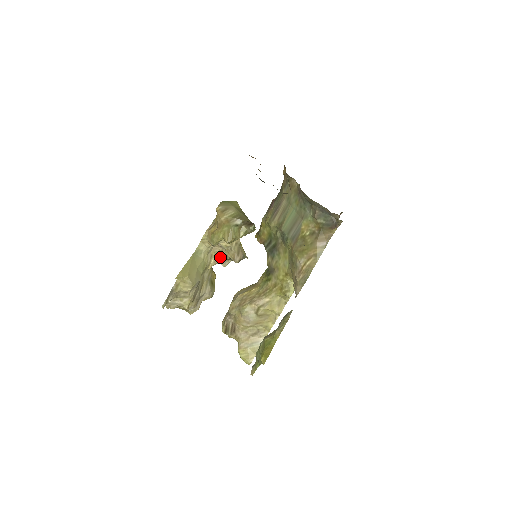
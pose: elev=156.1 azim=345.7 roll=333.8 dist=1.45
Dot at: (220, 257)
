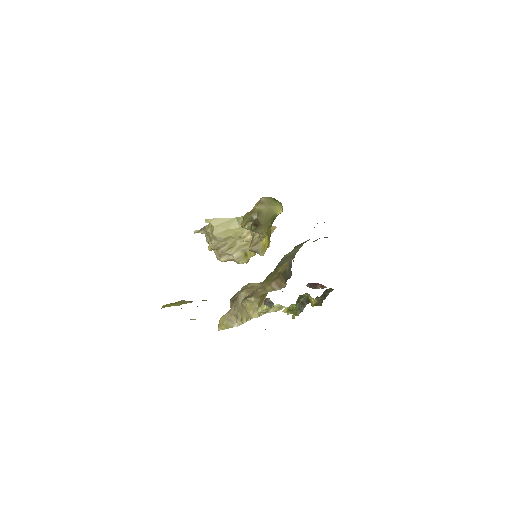
Dot at: occluded
